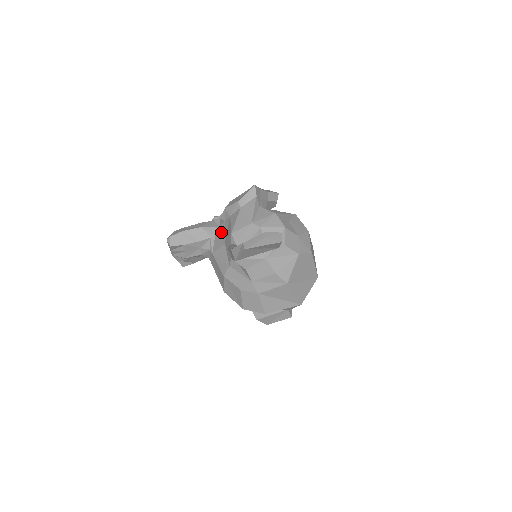
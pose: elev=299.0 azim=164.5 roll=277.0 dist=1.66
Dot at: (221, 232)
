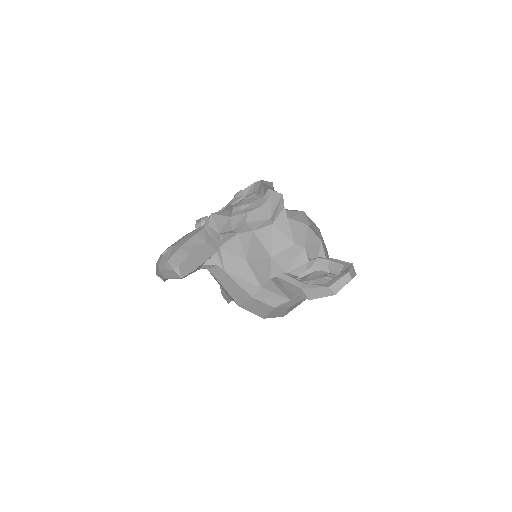
Dot at: (234, 246)
